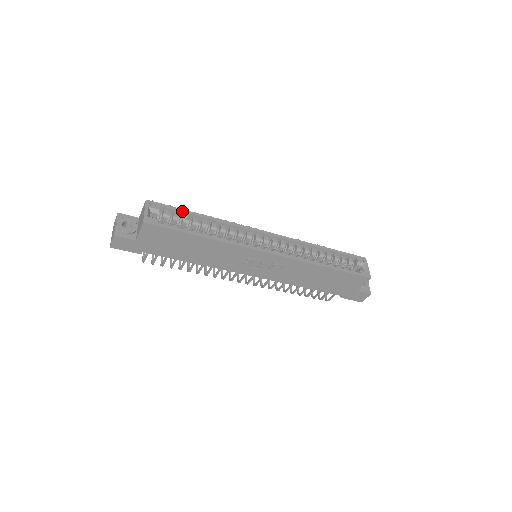
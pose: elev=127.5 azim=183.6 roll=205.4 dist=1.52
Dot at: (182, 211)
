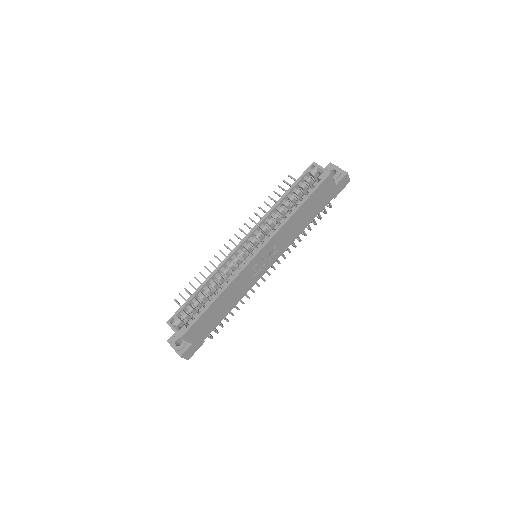
Dot at: (188, 301)
